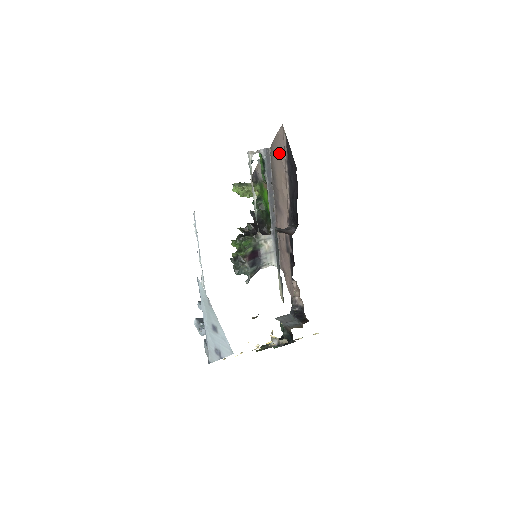
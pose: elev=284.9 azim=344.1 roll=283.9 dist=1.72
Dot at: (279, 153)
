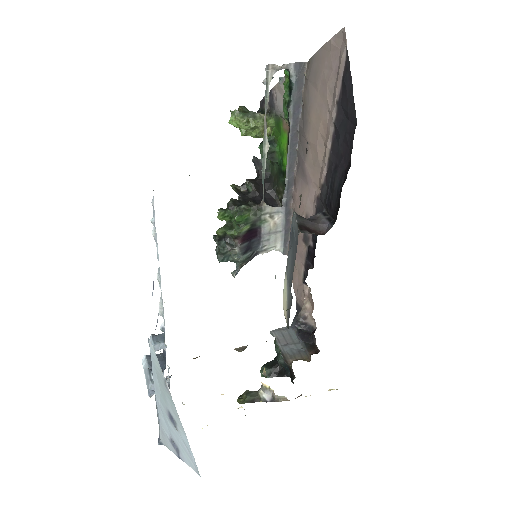
Dot at: (324, 80)
